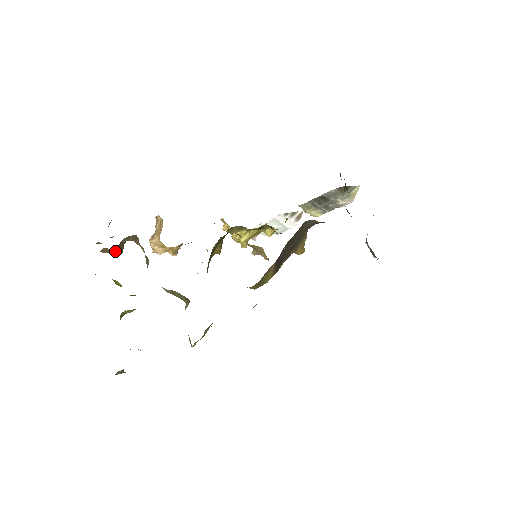
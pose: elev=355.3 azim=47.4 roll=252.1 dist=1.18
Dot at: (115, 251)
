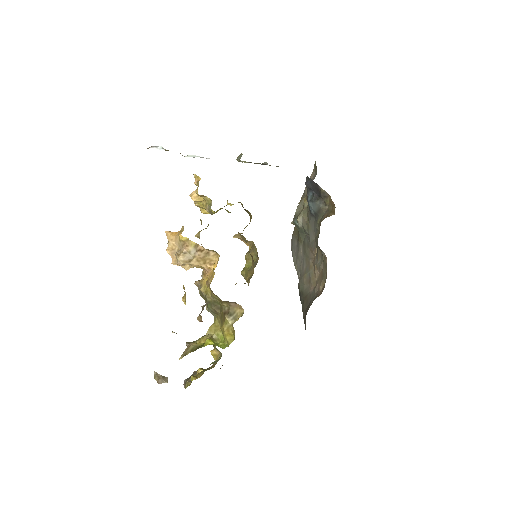
Dot at: occluded
